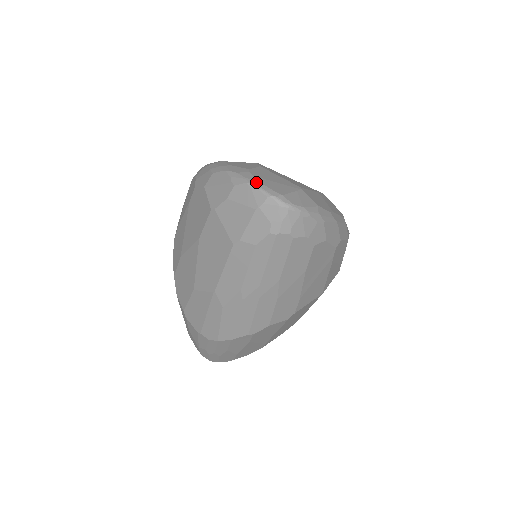
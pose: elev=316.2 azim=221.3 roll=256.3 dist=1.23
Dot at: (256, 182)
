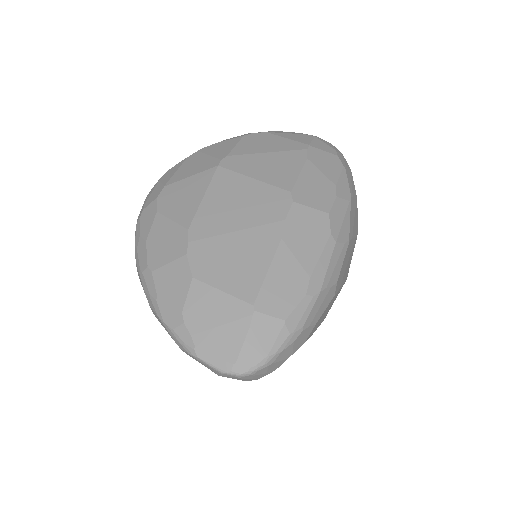
Dot at: (198, 353)
